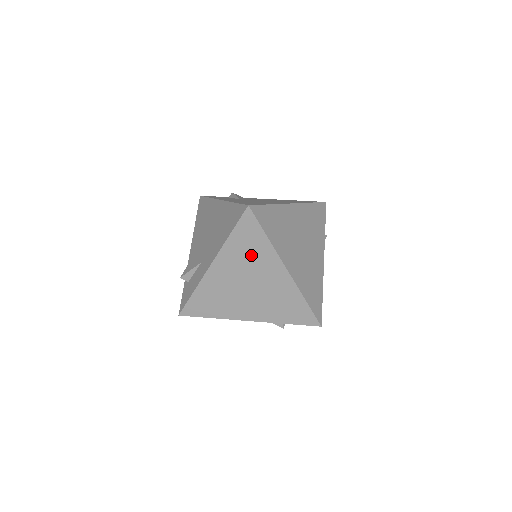
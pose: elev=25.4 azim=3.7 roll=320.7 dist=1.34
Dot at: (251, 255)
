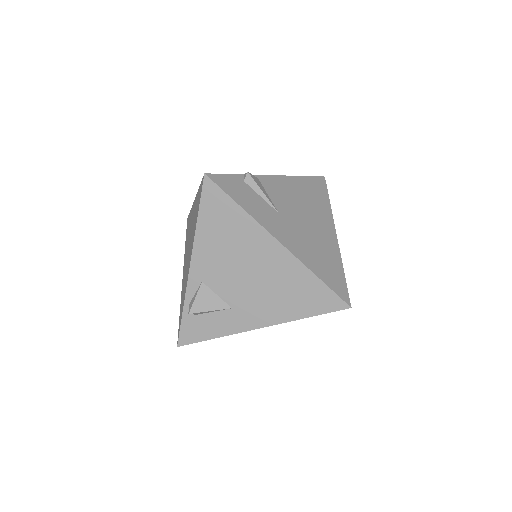
Dot at: occluded
